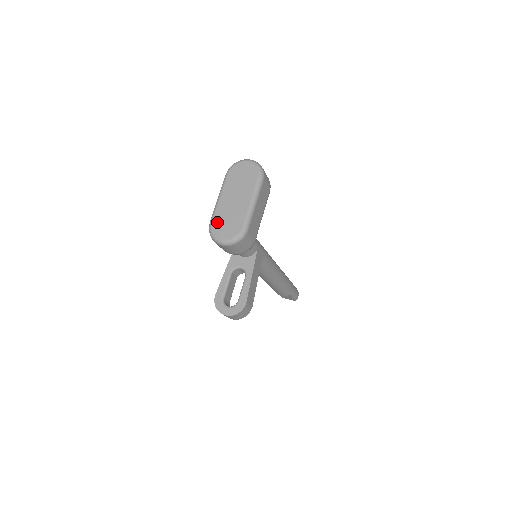
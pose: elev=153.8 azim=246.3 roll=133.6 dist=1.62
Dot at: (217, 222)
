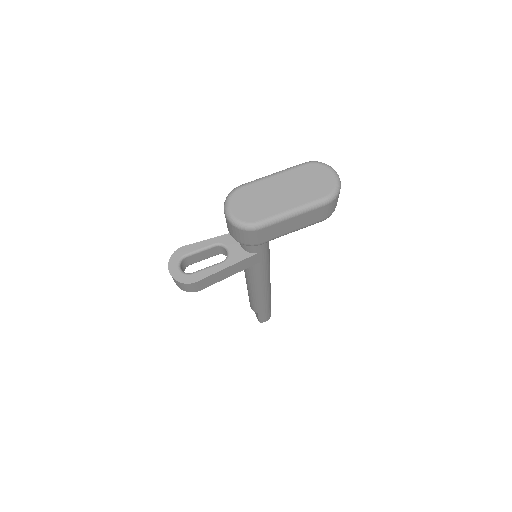
Dot at: (246, 192)
